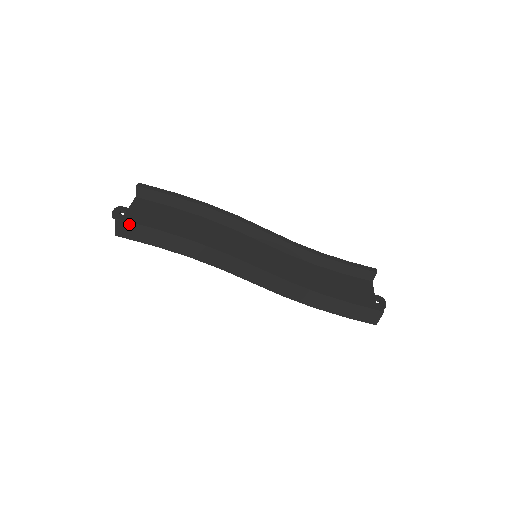
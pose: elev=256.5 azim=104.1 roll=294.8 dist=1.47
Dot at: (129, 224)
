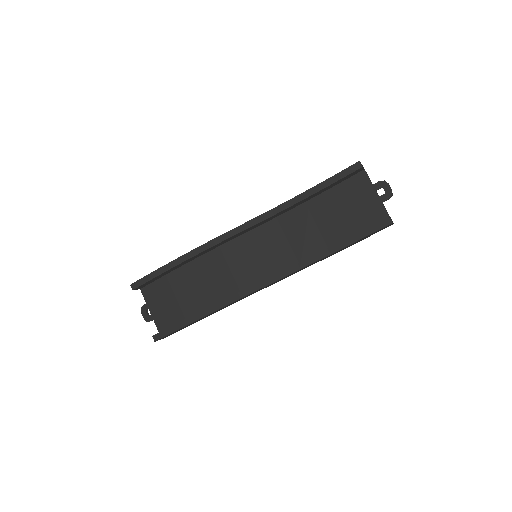
Dot at: (165, 336)
